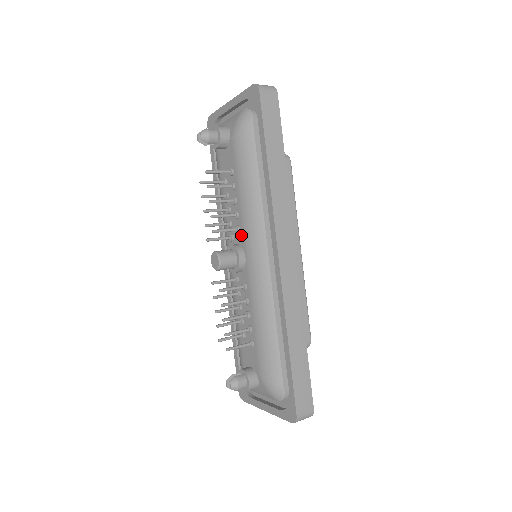
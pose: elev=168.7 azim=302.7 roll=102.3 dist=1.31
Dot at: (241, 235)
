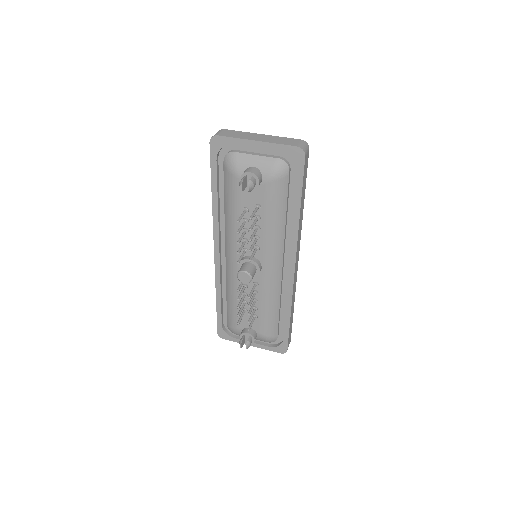
Dot at: (260, 253)
